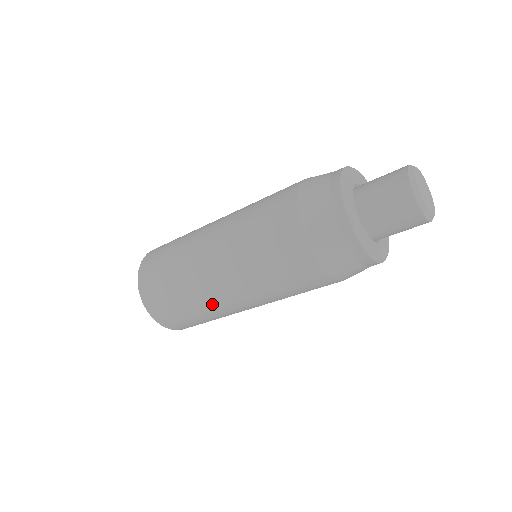
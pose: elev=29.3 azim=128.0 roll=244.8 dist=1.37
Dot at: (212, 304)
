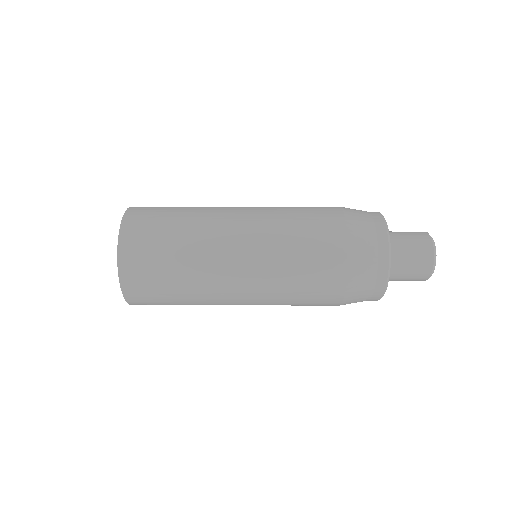
Dot at: (208, 280)
